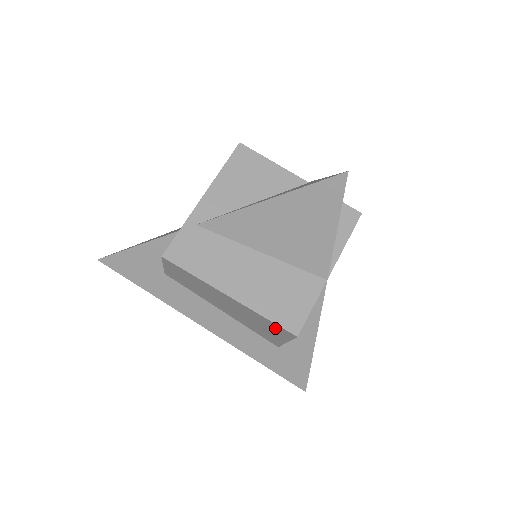
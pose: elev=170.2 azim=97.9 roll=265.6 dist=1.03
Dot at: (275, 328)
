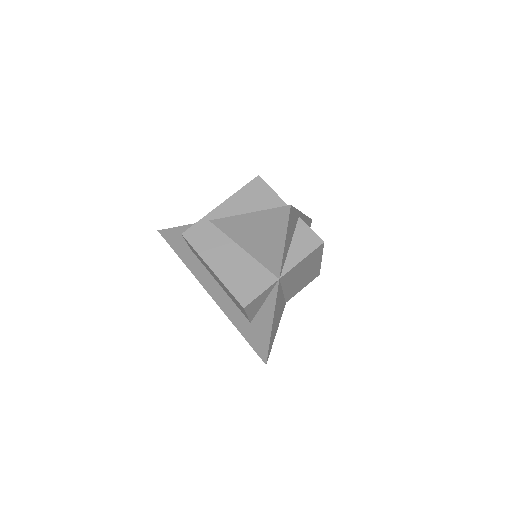
Dot at: (236, 300)
